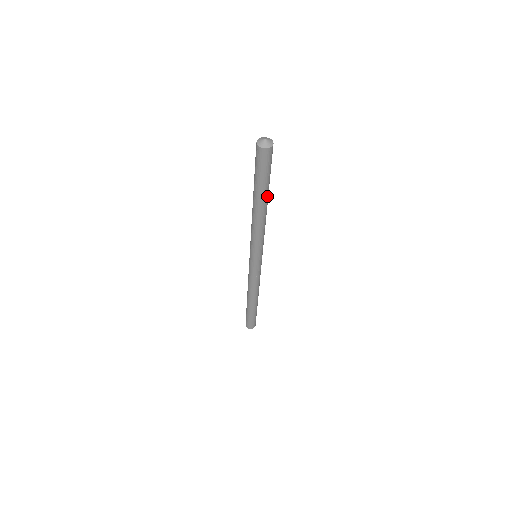
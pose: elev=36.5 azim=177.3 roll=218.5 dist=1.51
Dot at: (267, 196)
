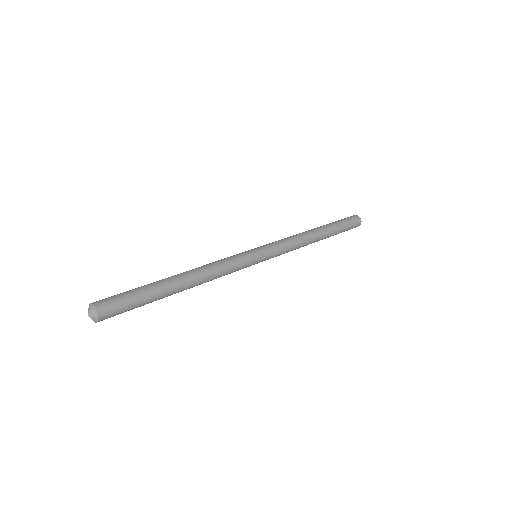
Dot at: (170, 292)
